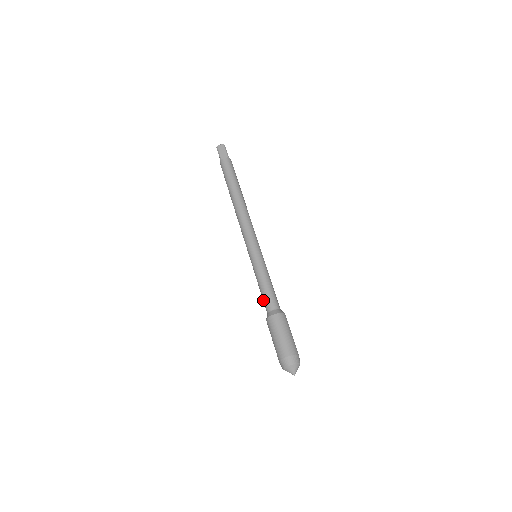
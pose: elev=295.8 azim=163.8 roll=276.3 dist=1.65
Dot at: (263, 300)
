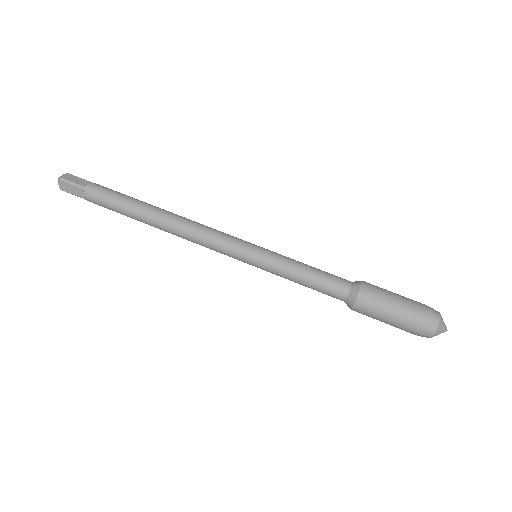
Dot at: (325, 287)
